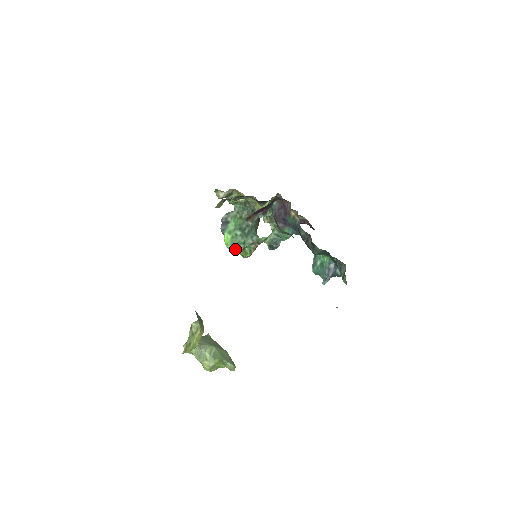
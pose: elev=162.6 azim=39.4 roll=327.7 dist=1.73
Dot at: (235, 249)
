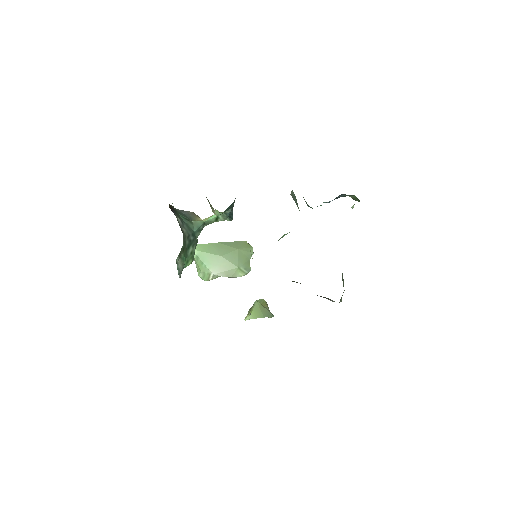
Dot at: occluded
